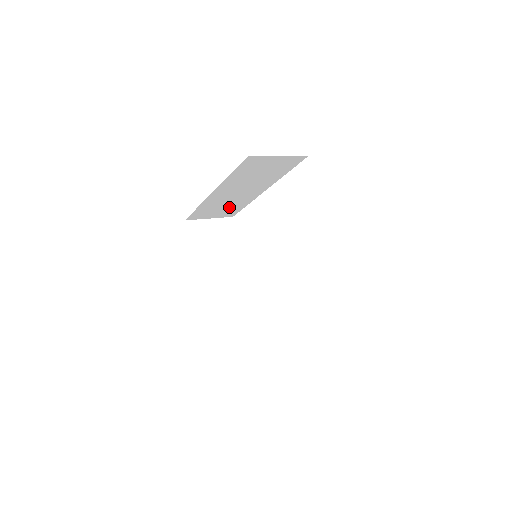
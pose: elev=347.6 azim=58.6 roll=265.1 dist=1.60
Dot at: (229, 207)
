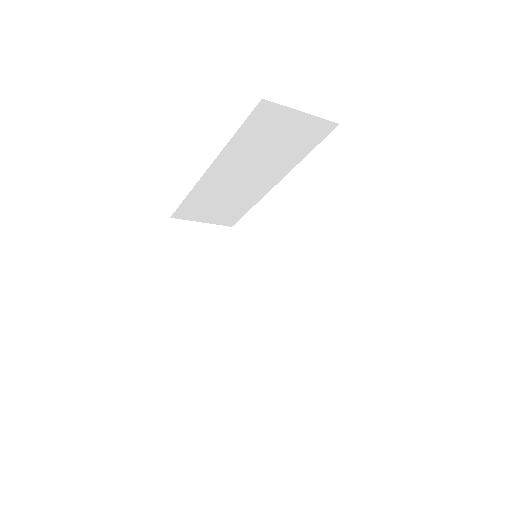
Dot at: (228, 206)
